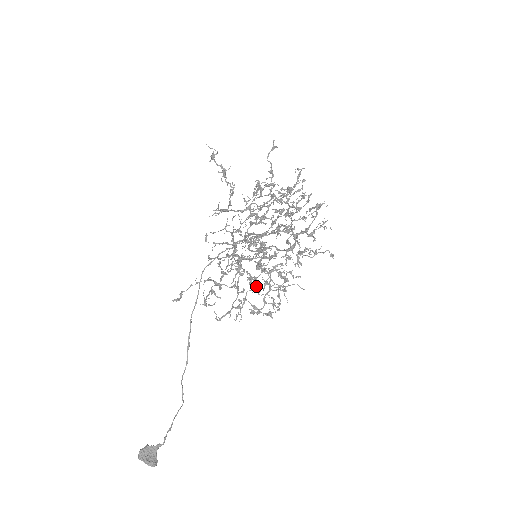
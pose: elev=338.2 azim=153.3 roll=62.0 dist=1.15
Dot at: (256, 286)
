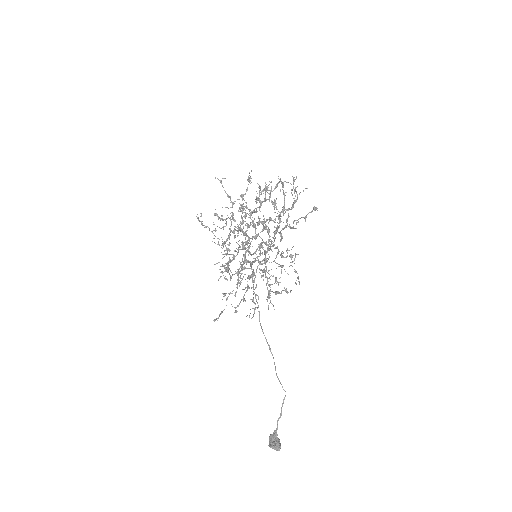
Dot at: (272, 276)
